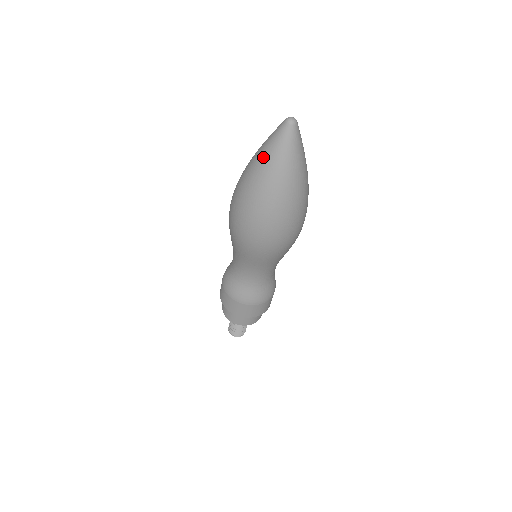
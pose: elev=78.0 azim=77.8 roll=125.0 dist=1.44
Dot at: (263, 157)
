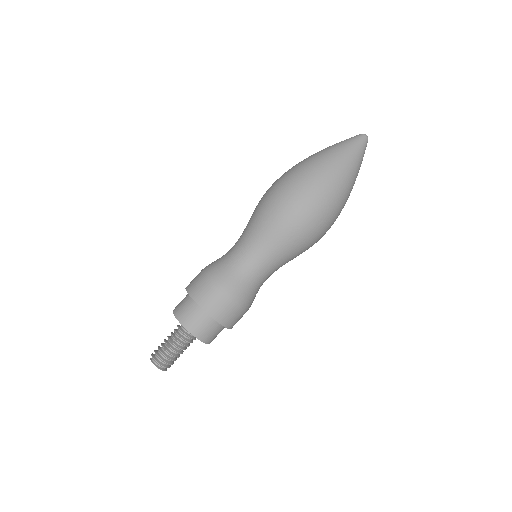
Dot at: (330, 146)
